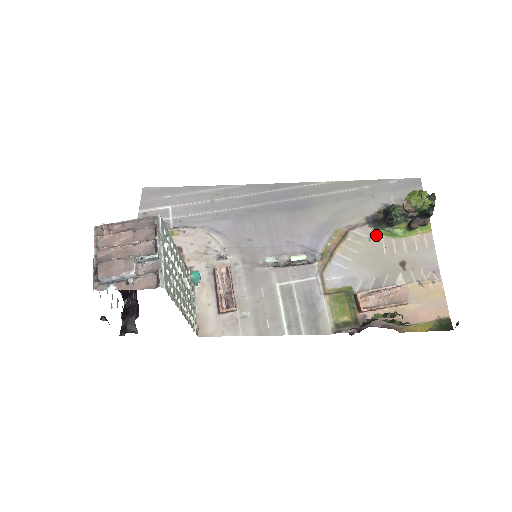
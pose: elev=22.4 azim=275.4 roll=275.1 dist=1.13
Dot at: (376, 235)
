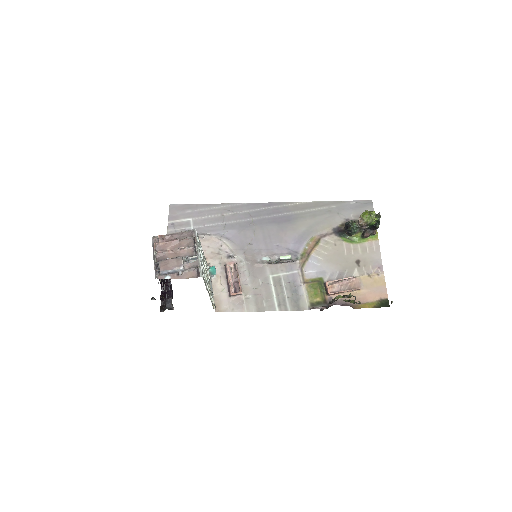
Dot at: (340, 241)
